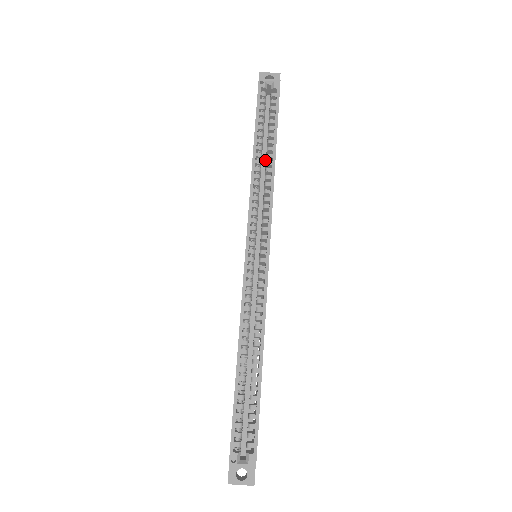
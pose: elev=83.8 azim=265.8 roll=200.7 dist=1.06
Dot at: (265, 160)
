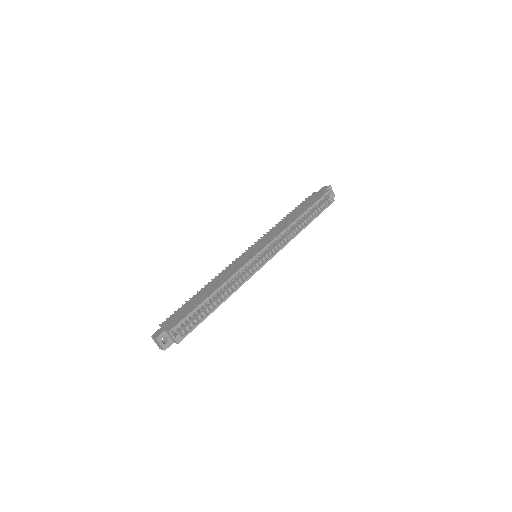
Dot at: occluded
